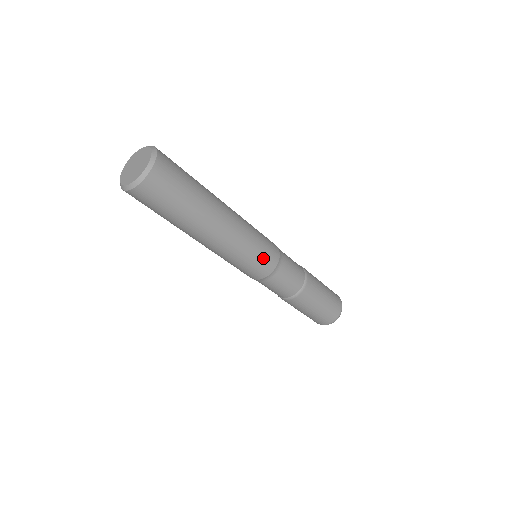
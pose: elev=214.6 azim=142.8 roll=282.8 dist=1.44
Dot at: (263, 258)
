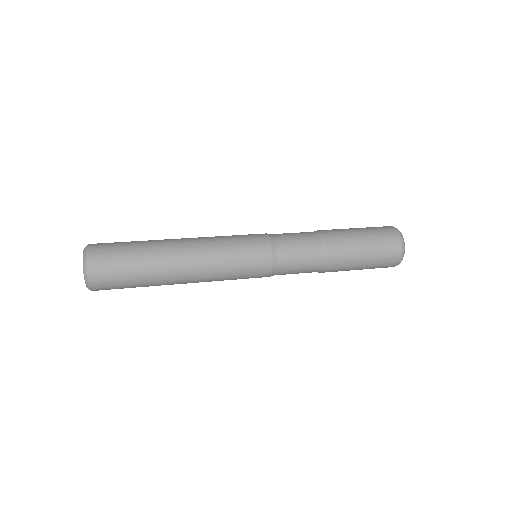
Dot at: (250, 276)
